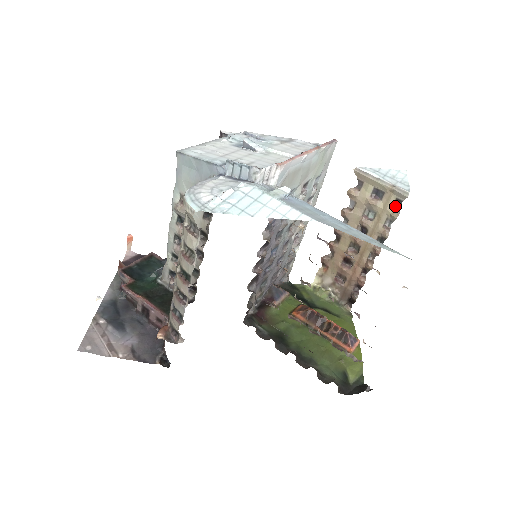
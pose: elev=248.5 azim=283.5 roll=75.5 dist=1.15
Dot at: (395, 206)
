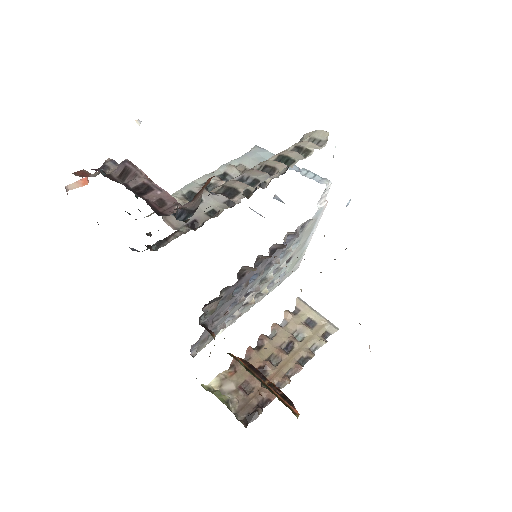
Dot at: (323, 337)
